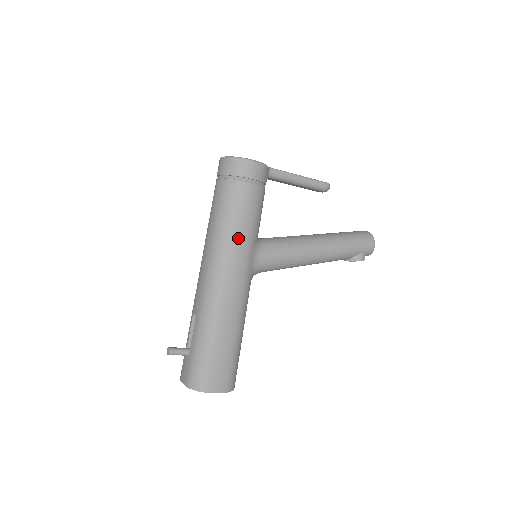
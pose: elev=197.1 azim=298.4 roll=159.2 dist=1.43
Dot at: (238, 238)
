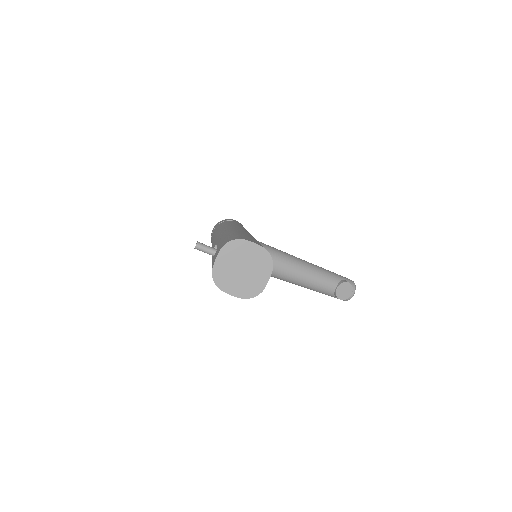
Dot at: occluded
